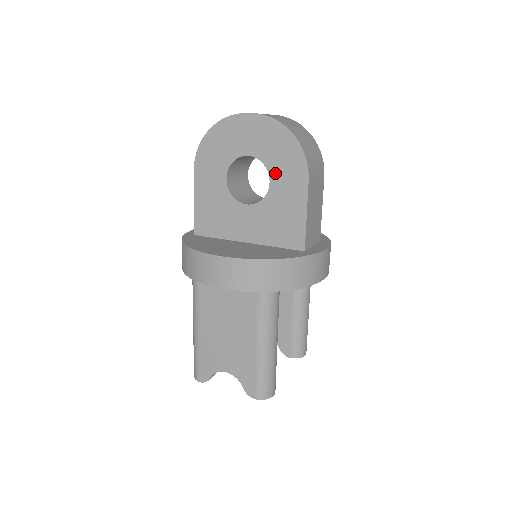
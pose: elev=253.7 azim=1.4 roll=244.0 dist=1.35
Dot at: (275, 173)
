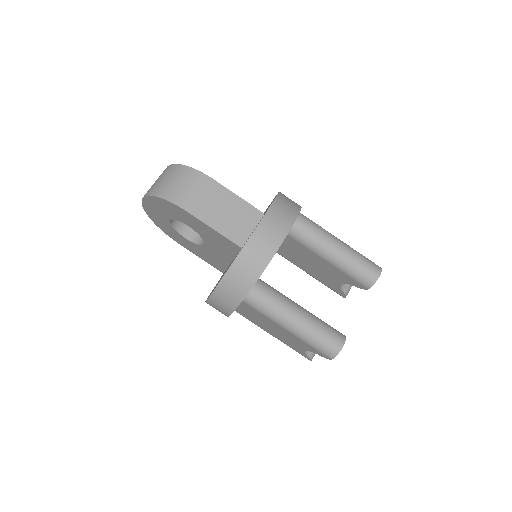
Dot at: (182, 220)
